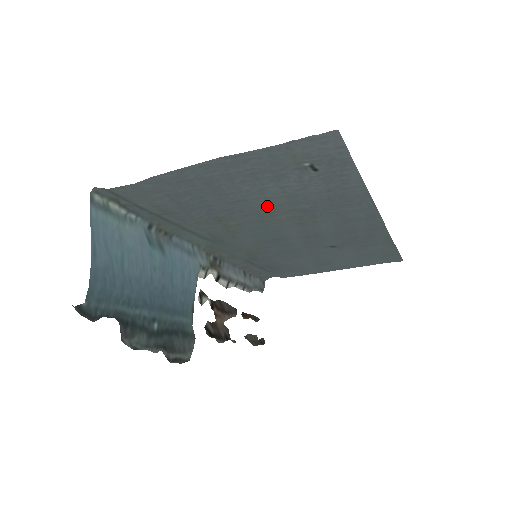
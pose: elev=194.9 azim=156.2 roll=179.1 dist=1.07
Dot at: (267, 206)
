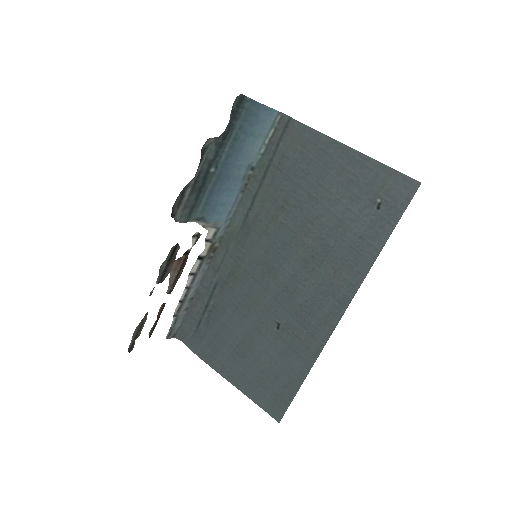
Dot at: (318, 220)
